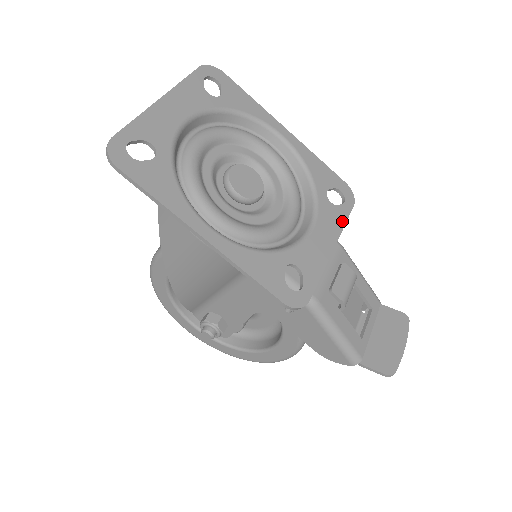
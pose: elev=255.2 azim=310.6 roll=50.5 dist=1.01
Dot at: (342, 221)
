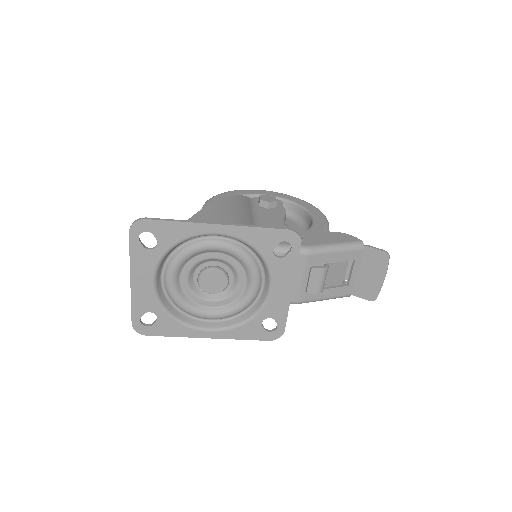
Dot at: (293, 266)
